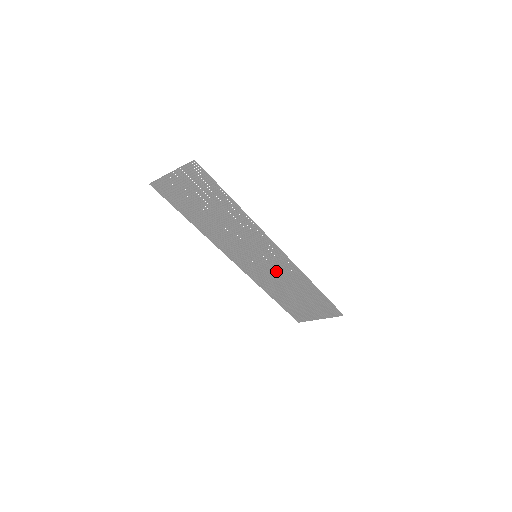
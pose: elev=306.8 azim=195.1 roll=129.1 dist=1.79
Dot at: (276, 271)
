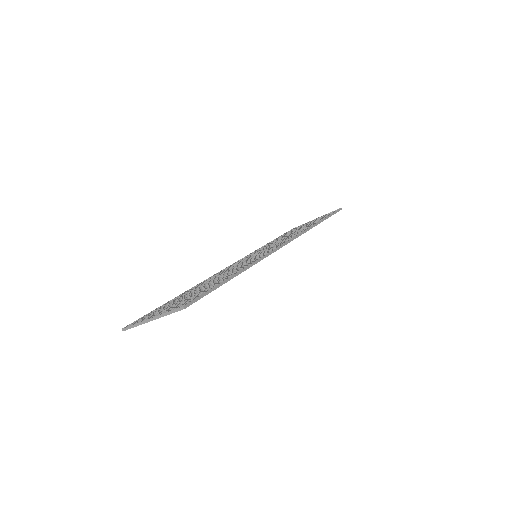
Dot at: occluded
